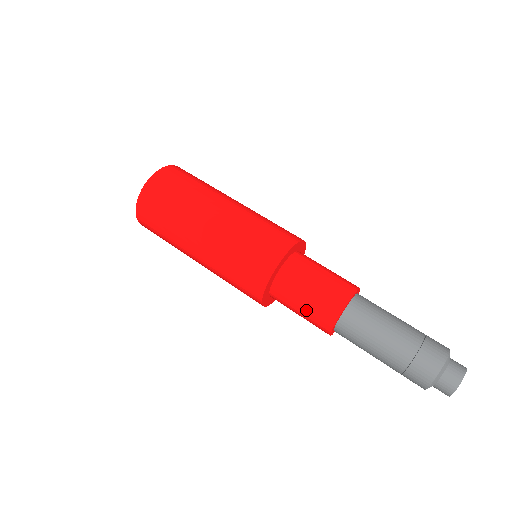
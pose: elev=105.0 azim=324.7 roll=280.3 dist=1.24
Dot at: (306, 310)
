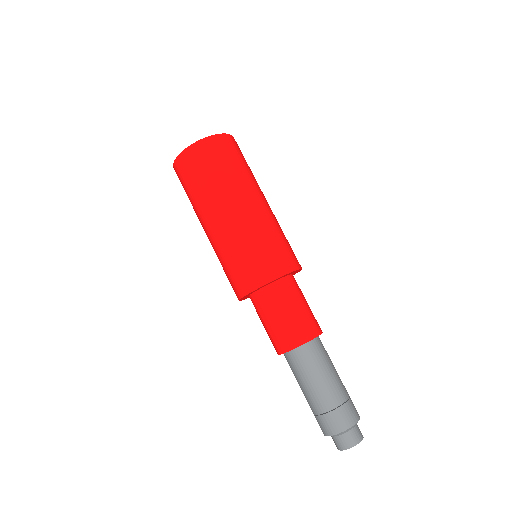
Dot at: (268, 329)
